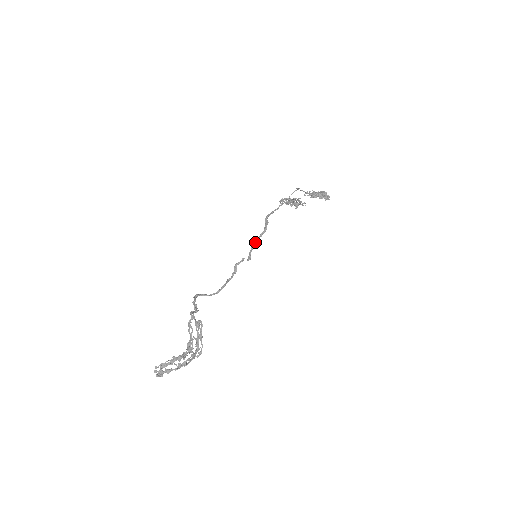
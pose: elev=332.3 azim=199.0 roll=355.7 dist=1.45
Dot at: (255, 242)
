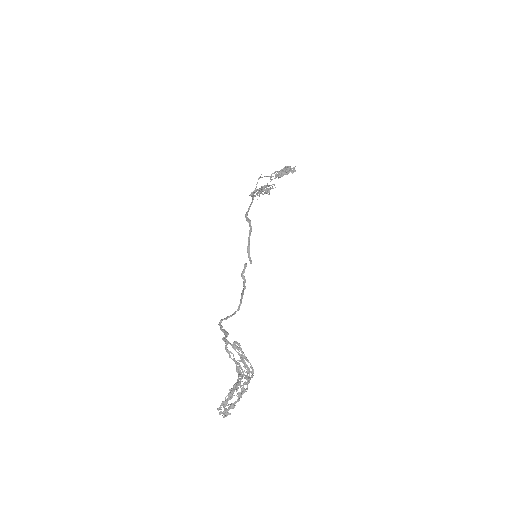
Dot at: (248, 244)
